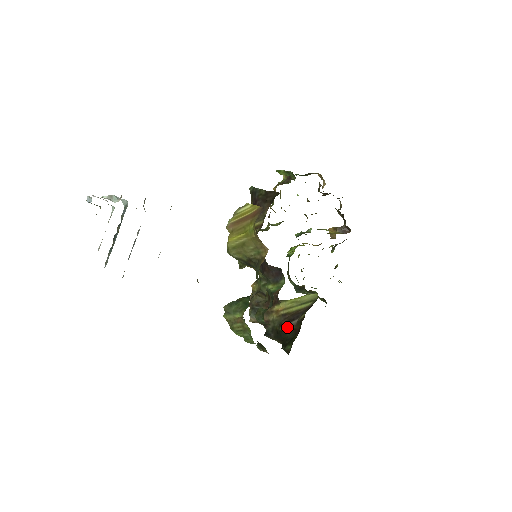
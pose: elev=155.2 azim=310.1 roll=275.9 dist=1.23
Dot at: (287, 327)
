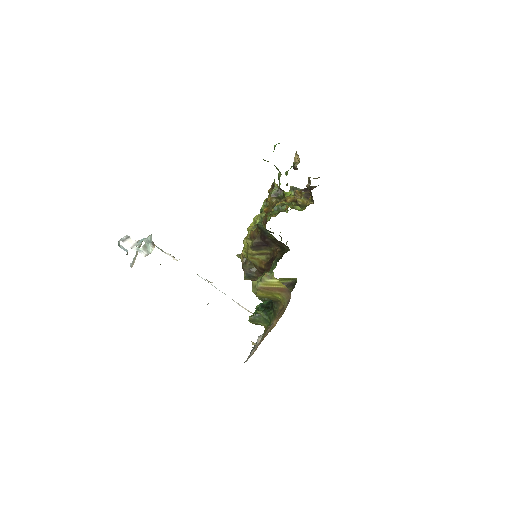
Dot at: occluded
